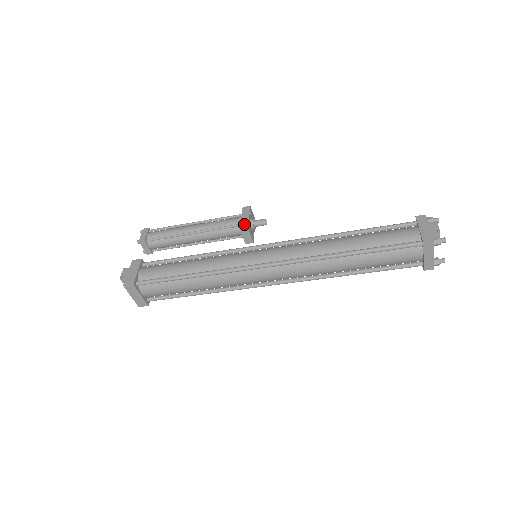
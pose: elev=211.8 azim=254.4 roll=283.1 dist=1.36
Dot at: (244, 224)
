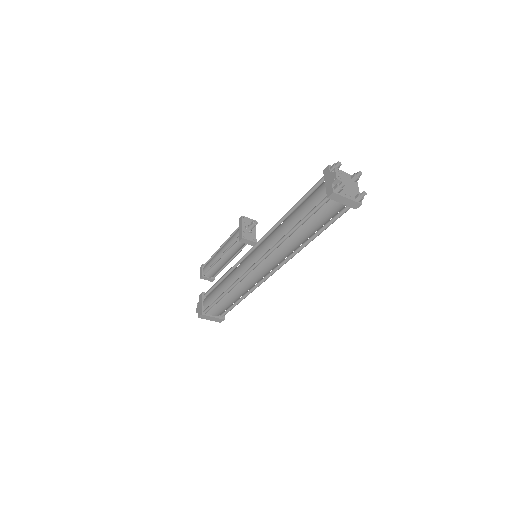
Dot at: (240, 235)
